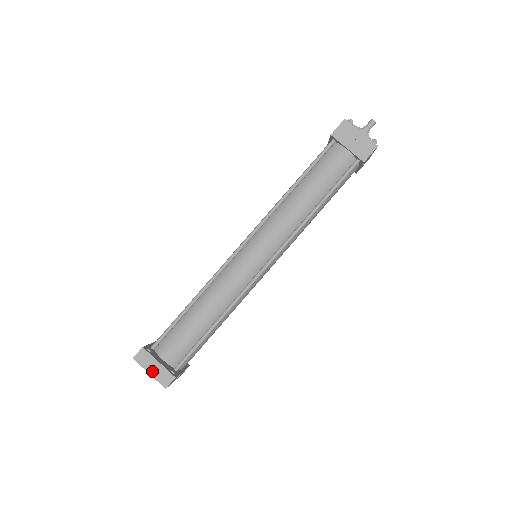
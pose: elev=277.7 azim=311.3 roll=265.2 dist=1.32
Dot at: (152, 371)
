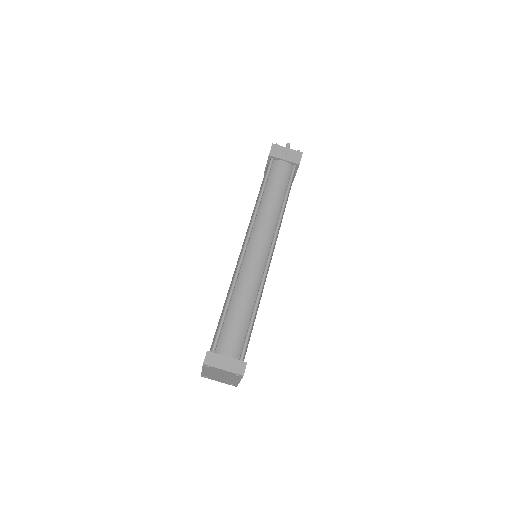
Dot at: (225, 367)
